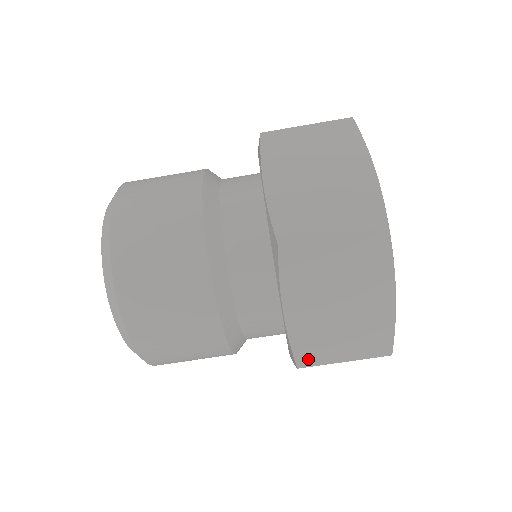
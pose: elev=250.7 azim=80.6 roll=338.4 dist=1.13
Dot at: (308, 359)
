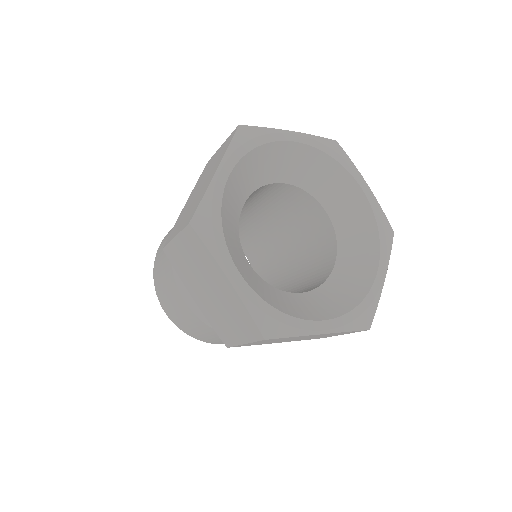
Dot at: occluded
